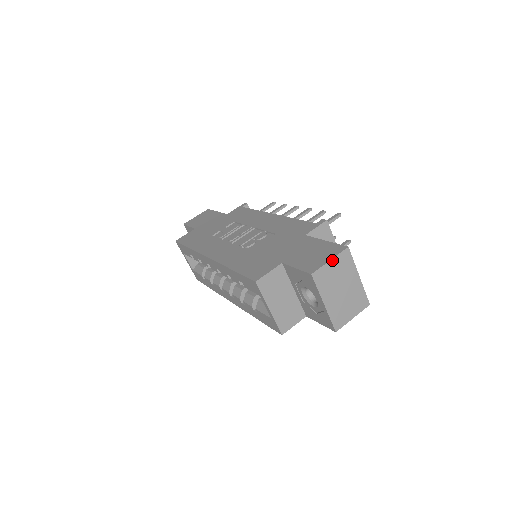
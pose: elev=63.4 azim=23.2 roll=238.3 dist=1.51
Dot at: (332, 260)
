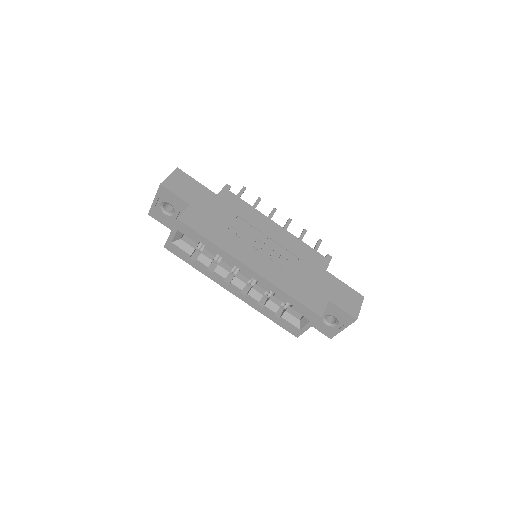
Dot at: occluded
